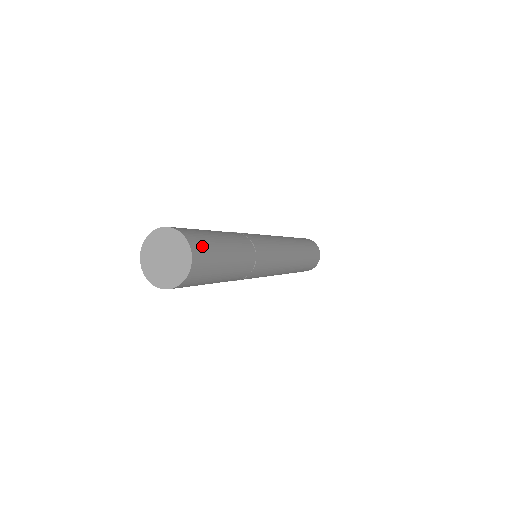
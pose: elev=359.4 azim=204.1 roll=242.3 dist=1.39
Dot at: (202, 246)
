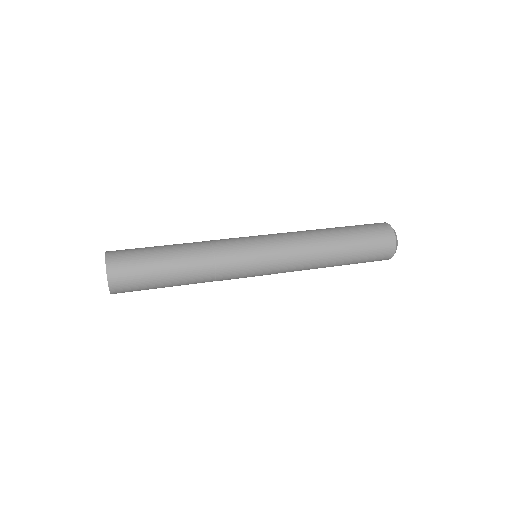
Dot at: (122, 255)
